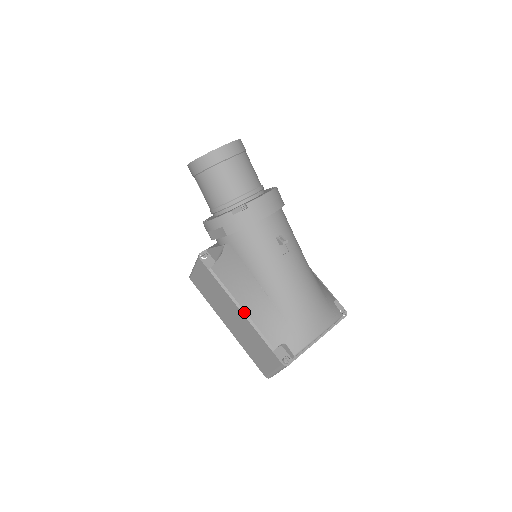
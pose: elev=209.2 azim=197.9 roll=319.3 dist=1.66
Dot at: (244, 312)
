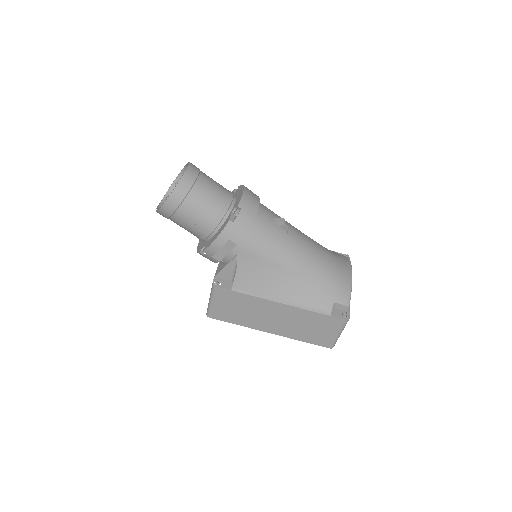
Dot at: (286, 302)
